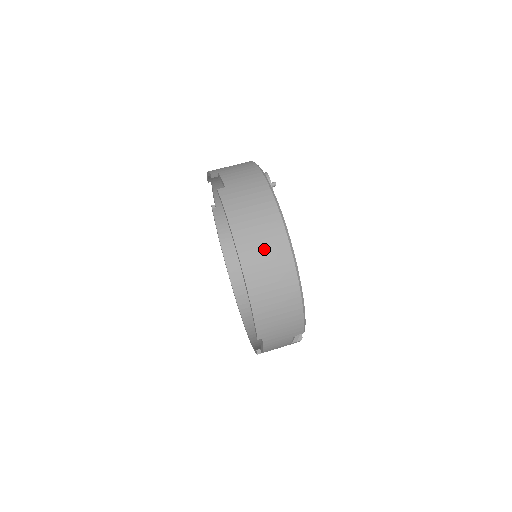
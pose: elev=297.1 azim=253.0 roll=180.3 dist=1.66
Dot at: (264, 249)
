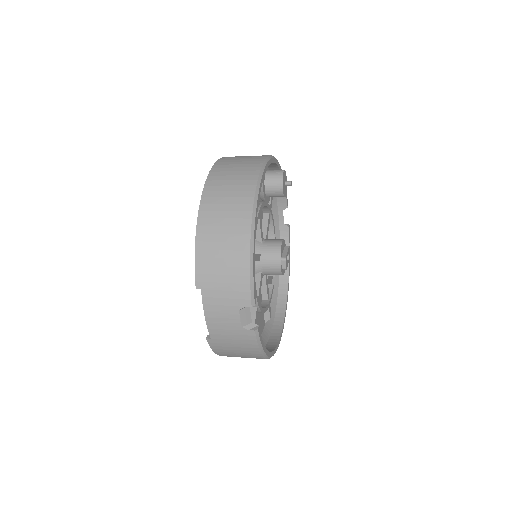
Dot at: (230, 187)
